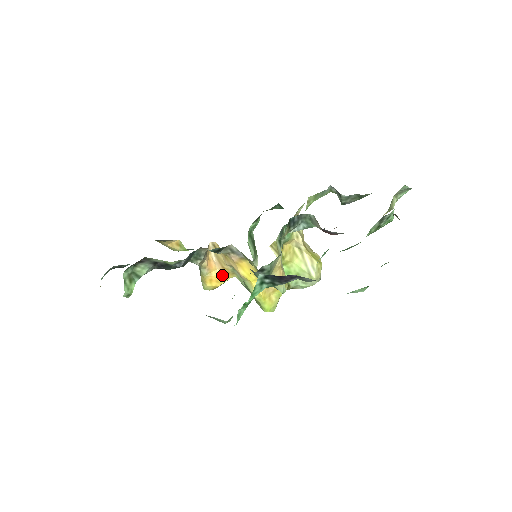
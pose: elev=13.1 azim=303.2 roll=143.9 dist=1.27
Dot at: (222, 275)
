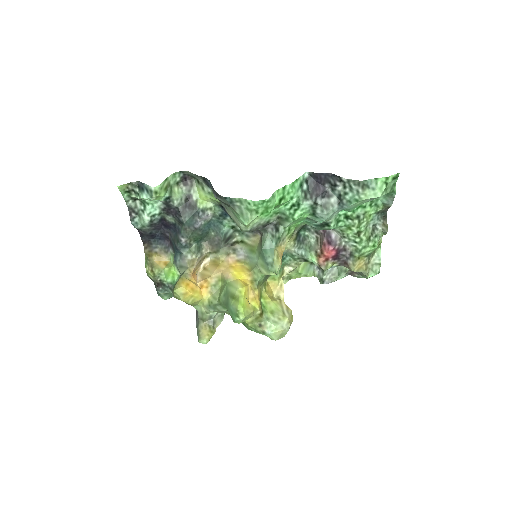
Dot at: (199, 288)
